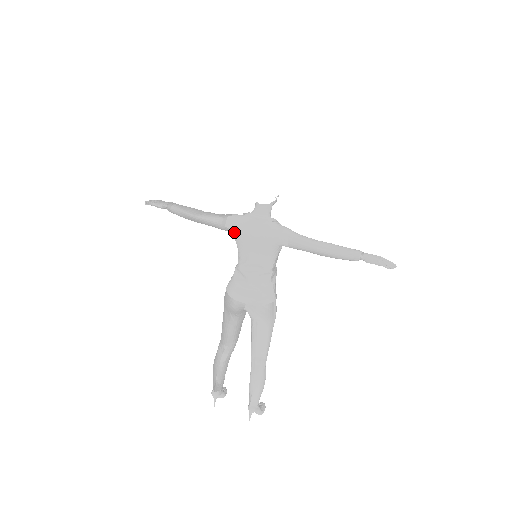
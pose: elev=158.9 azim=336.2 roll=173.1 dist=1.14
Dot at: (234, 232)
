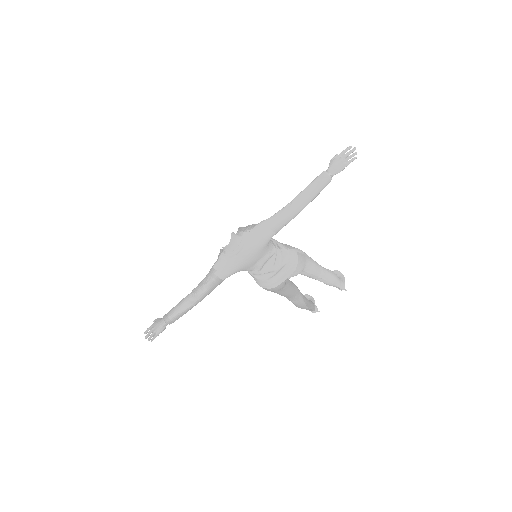
Dot at: occluded
